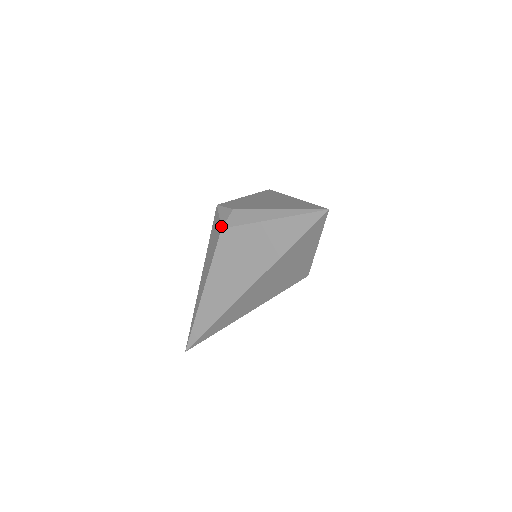
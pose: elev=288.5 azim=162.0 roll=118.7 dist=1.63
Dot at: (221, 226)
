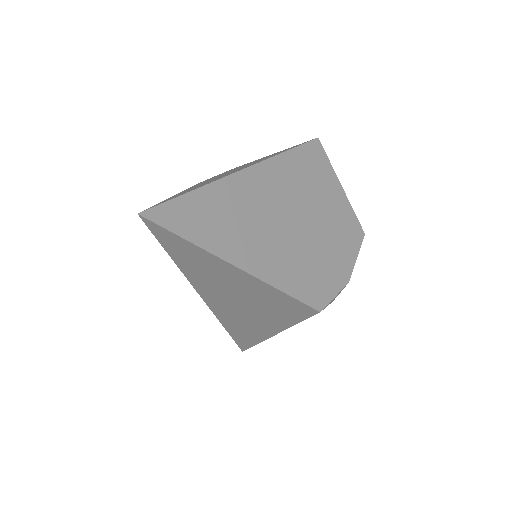
Dot at: occluded
